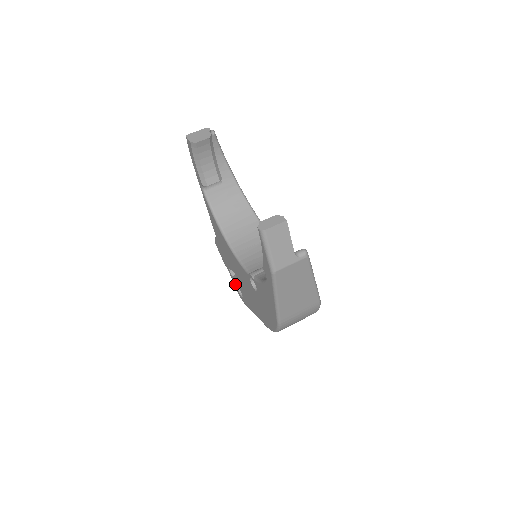
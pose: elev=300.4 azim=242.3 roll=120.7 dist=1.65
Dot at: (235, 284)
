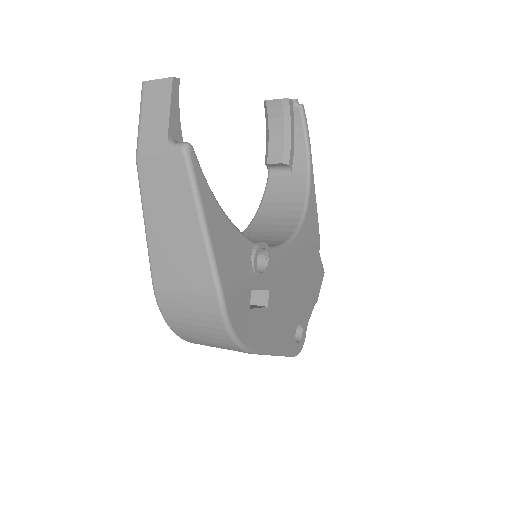
Dot at: occluded
